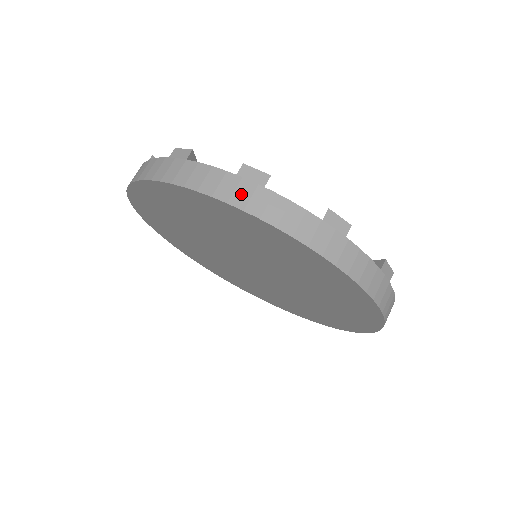
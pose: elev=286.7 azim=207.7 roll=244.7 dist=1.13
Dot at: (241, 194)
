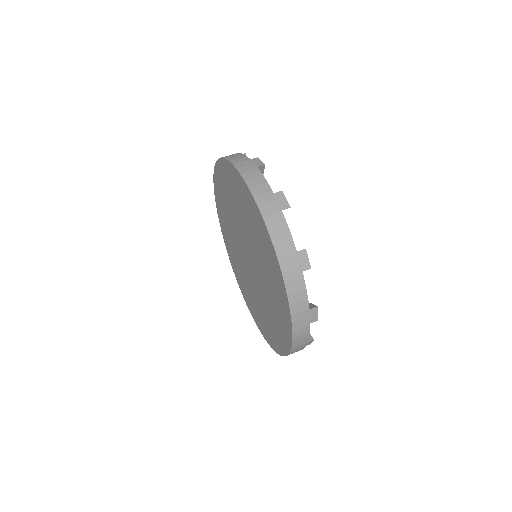
Dot at: (243, 164)
